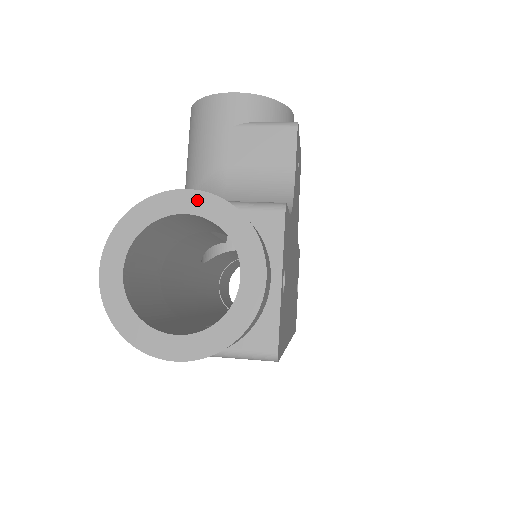
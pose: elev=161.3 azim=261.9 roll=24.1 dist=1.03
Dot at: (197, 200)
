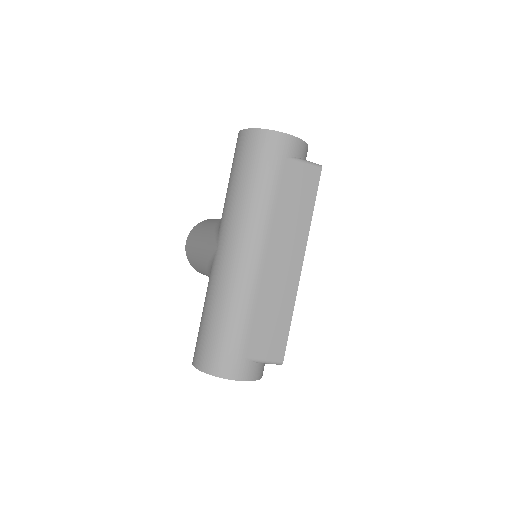
Dot at: occluded
